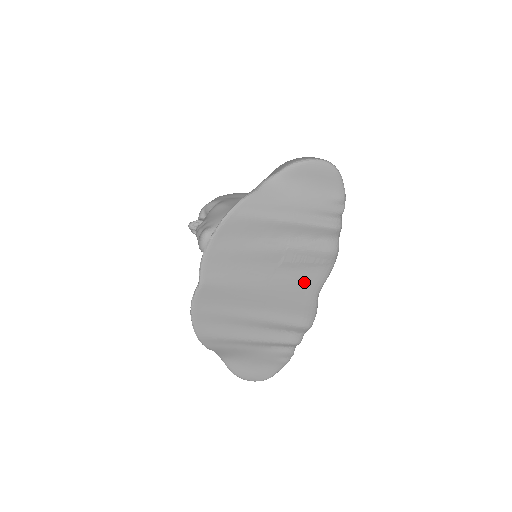
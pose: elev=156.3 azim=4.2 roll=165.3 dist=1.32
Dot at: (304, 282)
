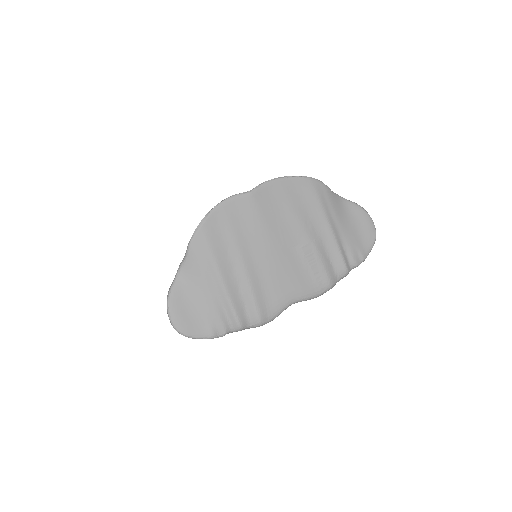
Dot at: (296, 280)
